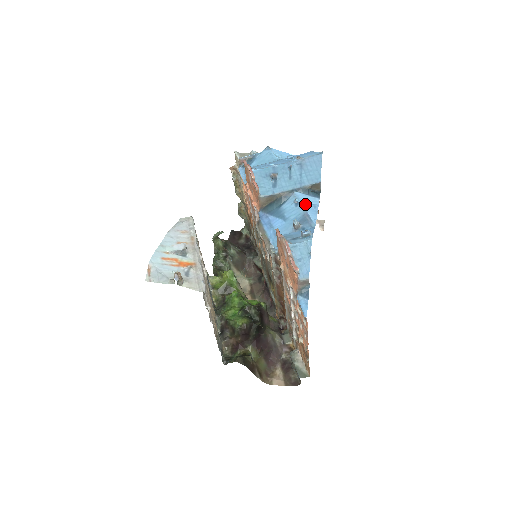
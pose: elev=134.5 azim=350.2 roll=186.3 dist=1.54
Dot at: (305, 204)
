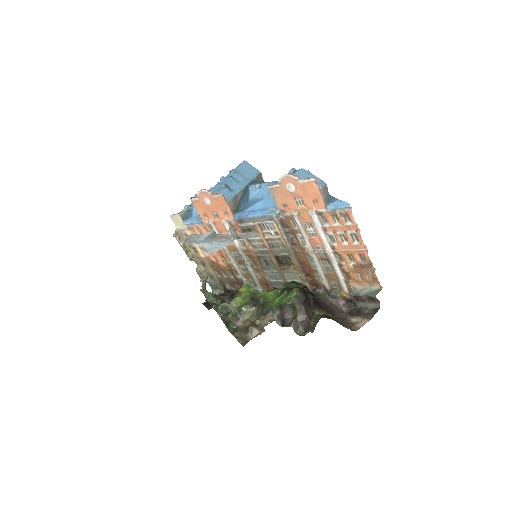
Dot at: (266, 183)
